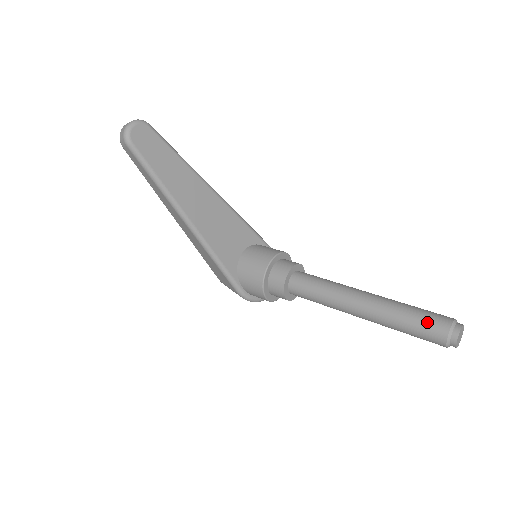
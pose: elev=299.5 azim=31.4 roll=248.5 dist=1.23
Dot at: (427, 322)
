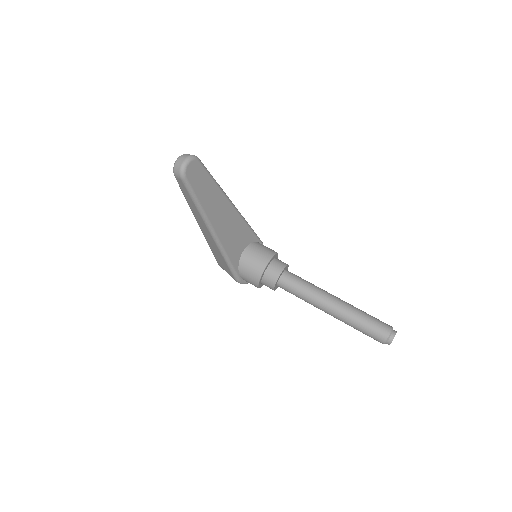
Dot at: (375, 328)
